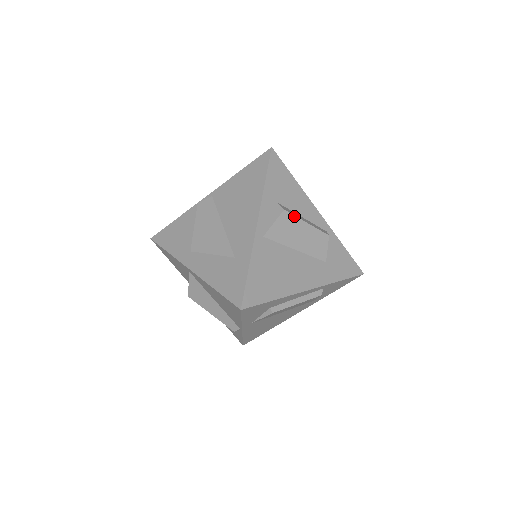
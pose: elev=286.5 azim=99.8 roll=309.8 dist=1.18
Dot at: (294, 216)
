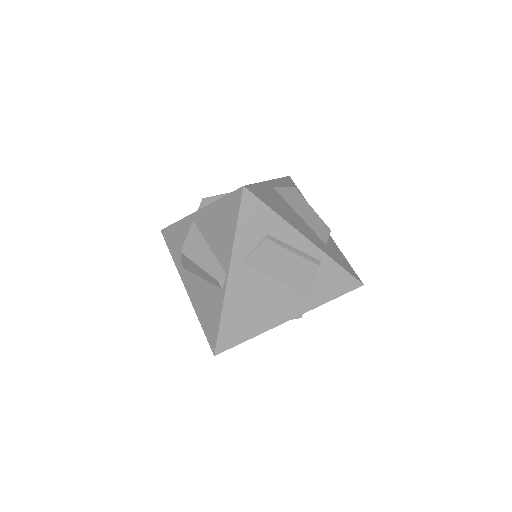
Dot at: (302, 196)
